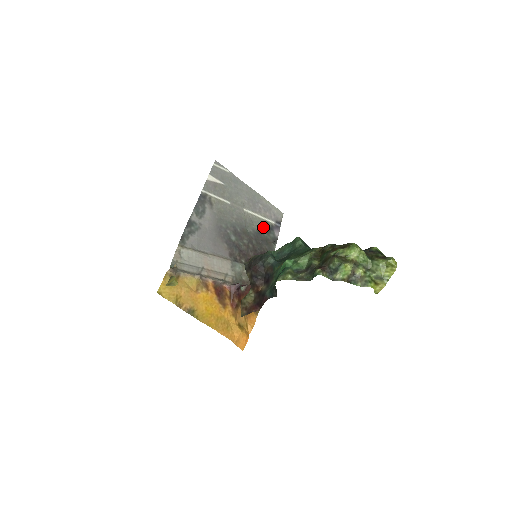
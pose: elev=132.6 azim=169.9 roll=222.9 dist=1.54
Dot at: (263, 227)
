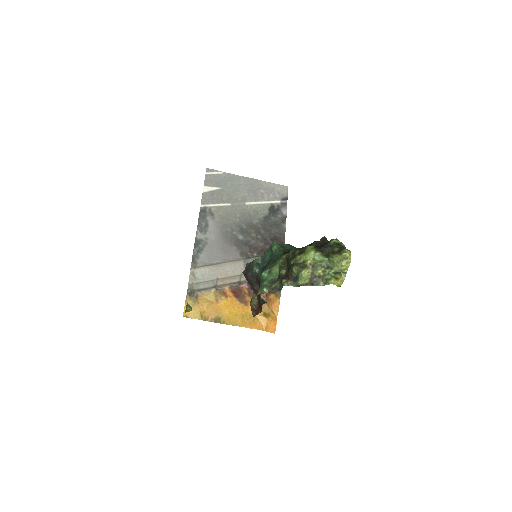
Dot at: (269, 212)
